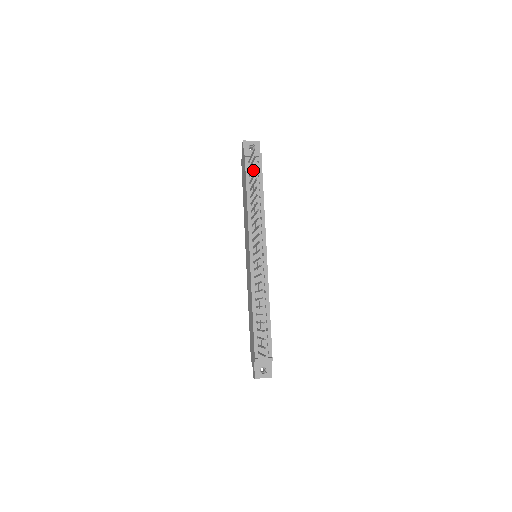
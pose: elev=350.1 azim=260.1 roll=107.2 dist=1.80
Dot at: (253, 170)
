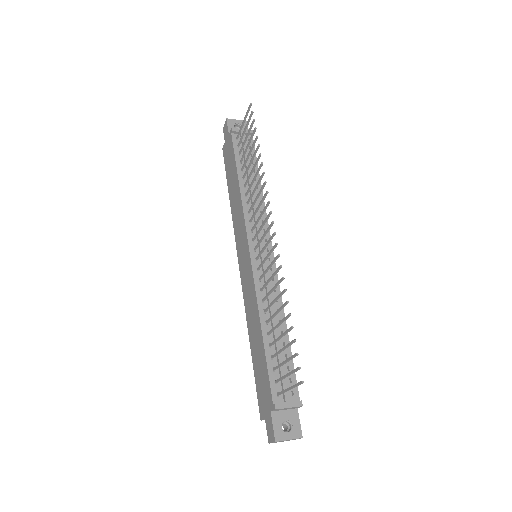
Dot at: (244, 147)
